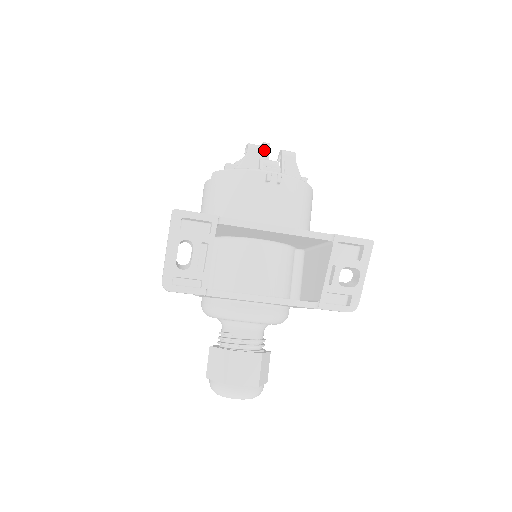
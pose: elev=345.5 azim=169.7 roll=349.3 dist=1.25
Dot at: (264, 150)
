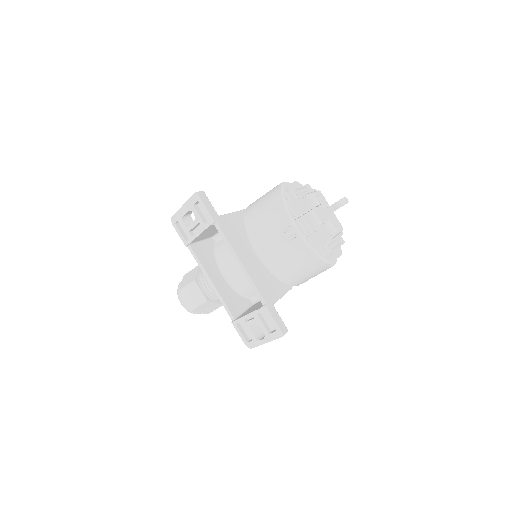
Dot at: (332, 205)
